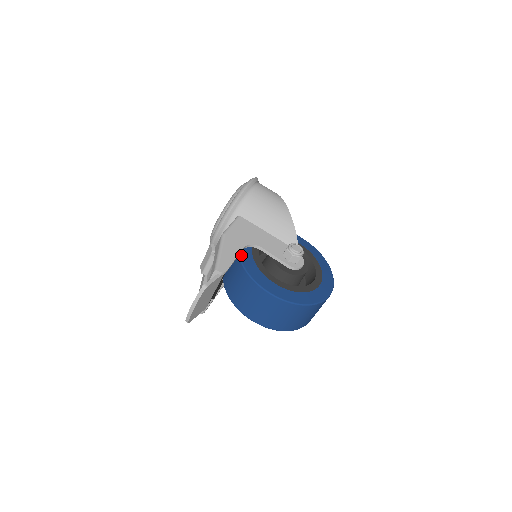
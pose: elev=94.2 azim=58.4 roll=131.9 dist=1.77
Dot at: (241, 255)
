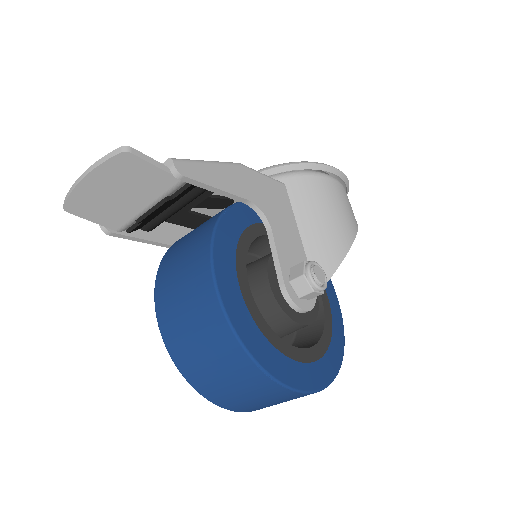
Dot at: (234, 208)
